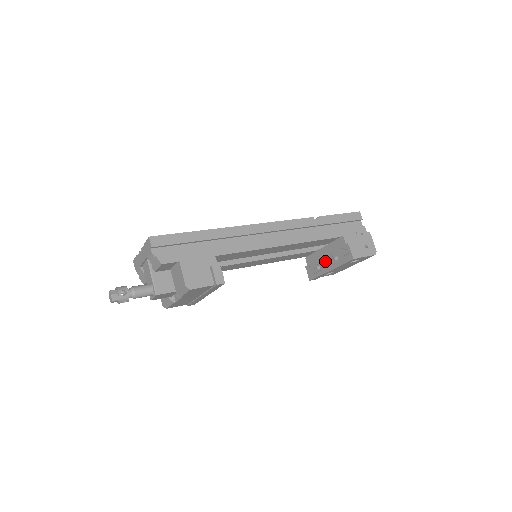
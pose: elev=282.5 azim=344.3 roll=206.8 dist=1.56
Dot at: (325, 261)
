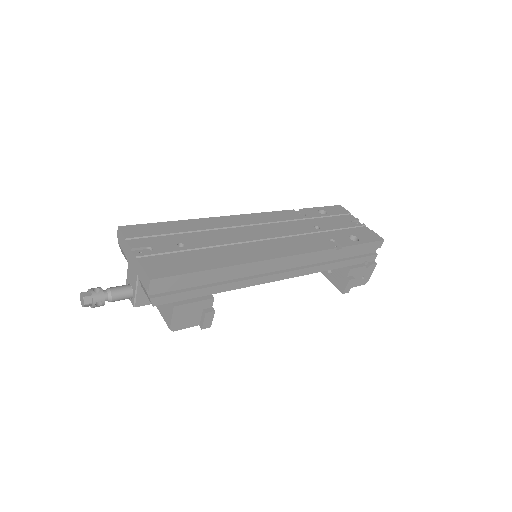
Dot at: occluded
